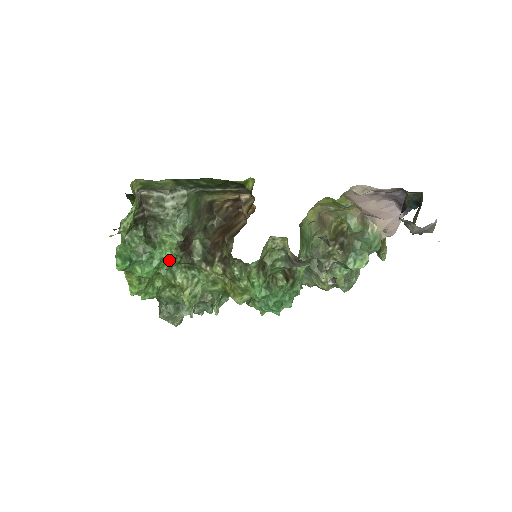
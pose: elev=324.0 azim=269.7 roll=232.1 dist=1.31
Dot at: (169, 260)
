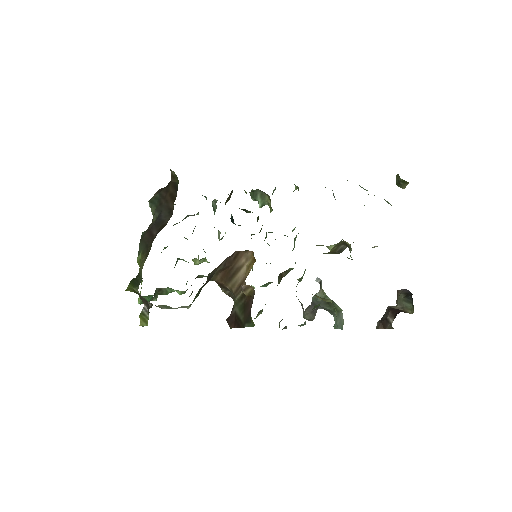
Dot at: occluded
